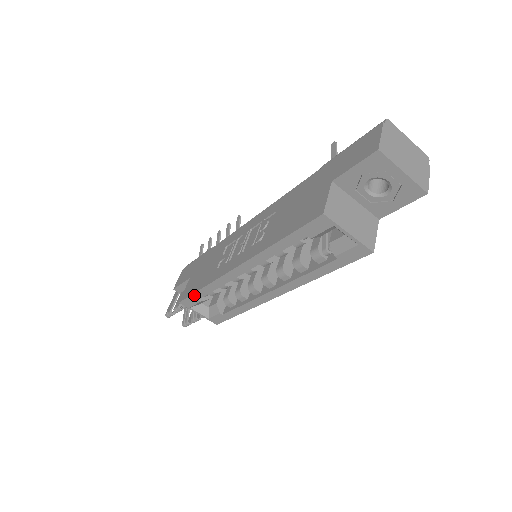
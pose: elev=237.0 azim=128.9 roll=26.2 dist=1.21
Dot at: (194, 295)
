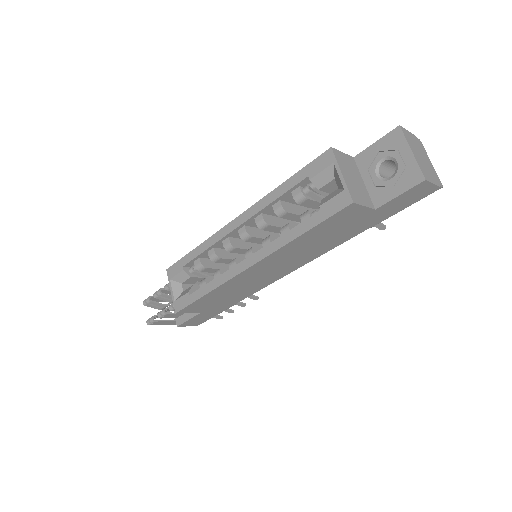
Dot at: (184, 258)
